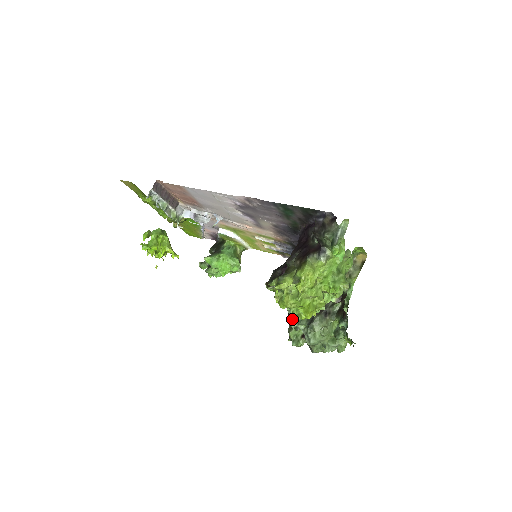
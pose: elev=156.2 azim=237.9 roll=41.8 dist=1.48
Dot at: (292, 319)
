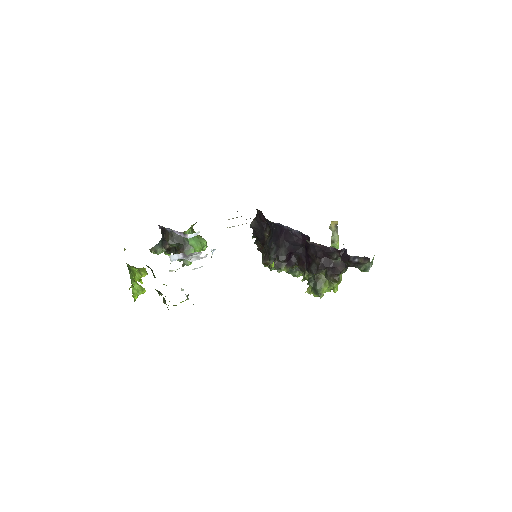
Dot at: occluded
